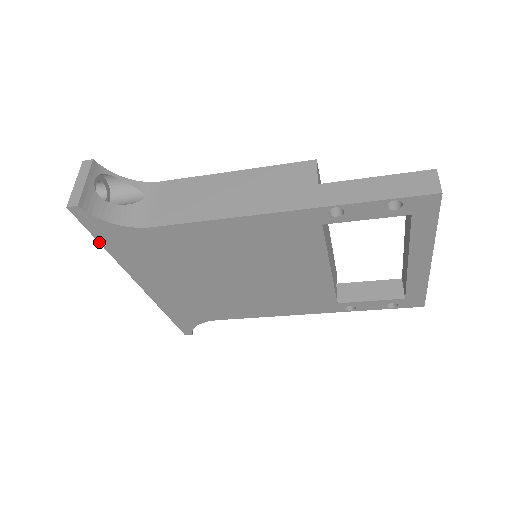
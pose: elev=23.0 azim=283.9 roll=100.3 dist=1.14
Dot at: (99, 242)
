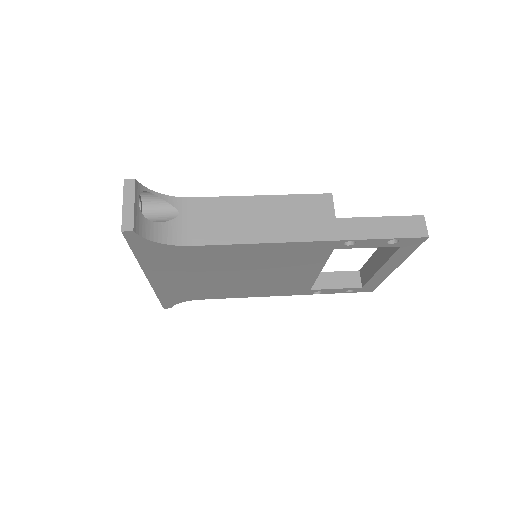
Dot at: (133, 253)
